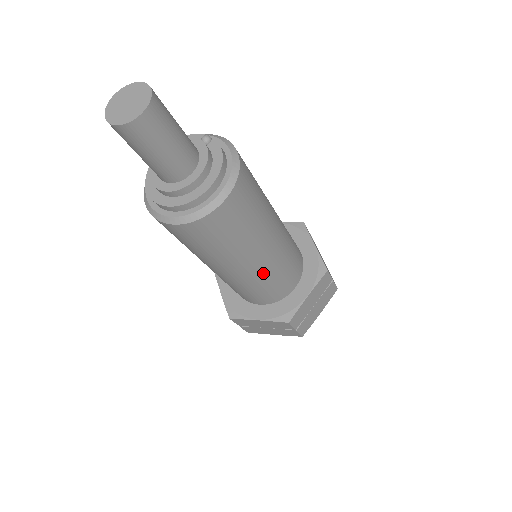
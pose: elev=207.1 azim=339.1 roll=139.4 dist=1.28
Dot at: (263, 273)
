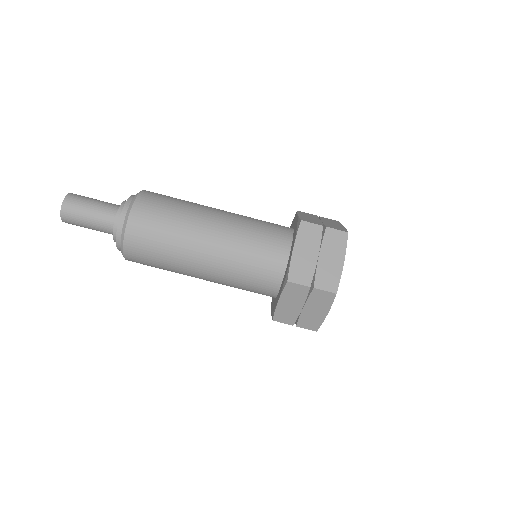
Dot at: (236, 220)
